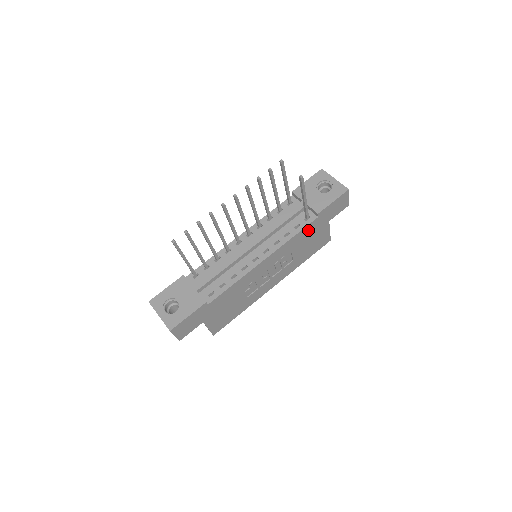
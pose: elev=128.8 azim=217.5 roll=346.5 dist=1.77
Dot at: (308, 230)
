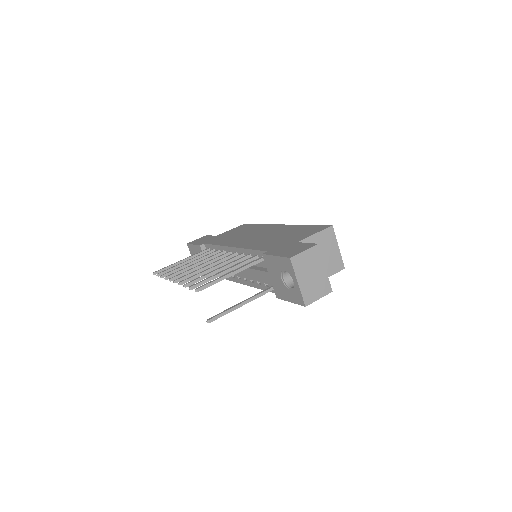
Dot at: occluded
